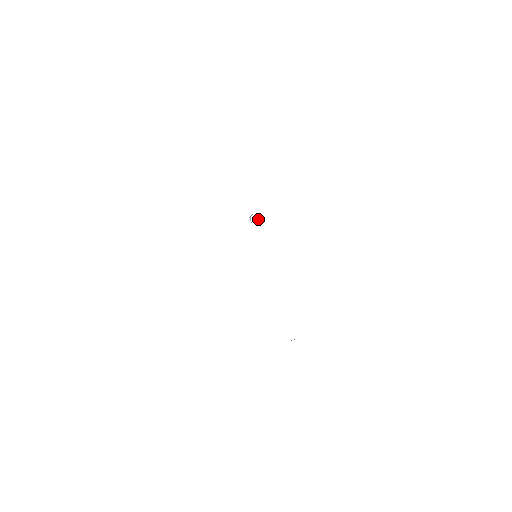
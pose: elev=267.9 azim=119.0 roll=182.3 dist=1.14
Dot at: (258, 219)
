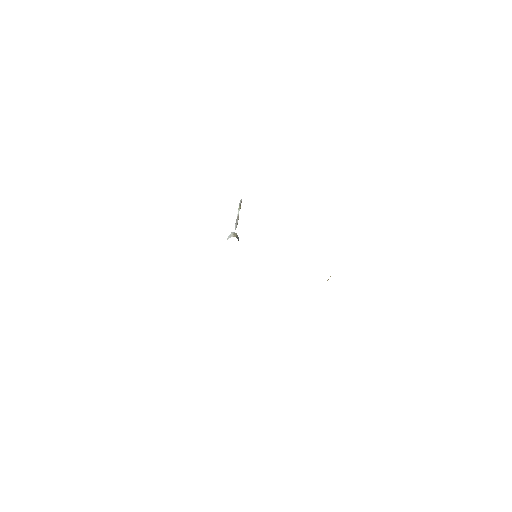
Dot at: occluded
